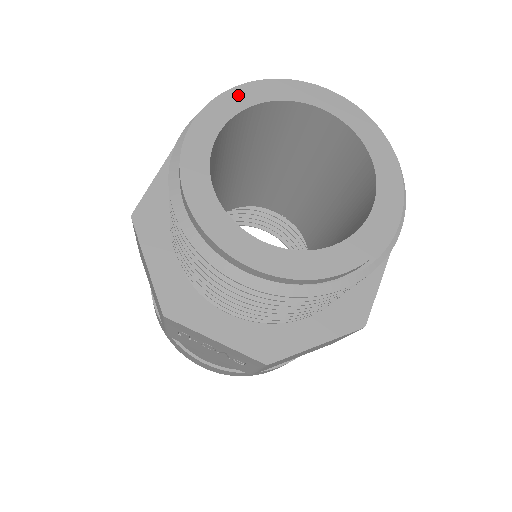
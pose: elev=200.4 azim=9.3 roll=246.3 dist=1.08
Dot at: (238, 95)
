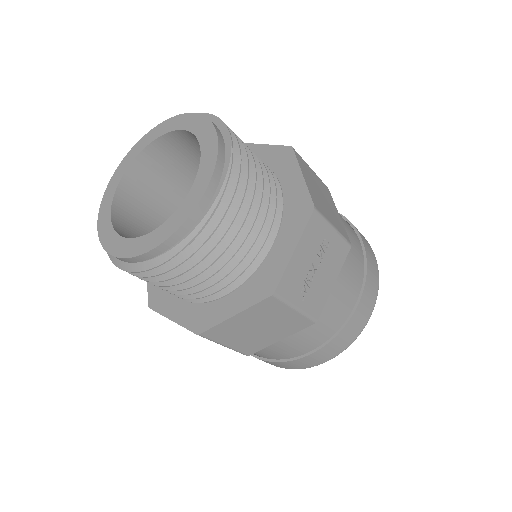
Dot at: (139, 145)
